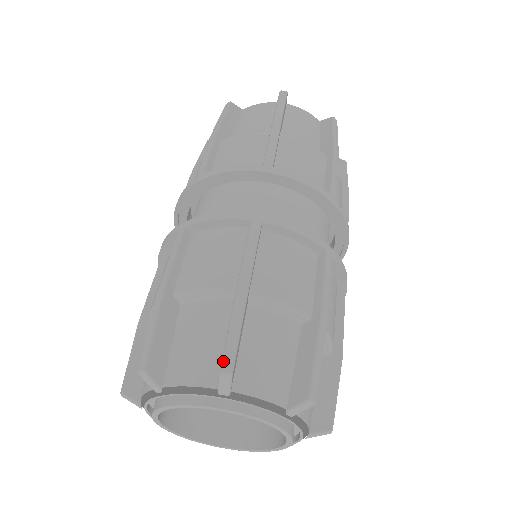
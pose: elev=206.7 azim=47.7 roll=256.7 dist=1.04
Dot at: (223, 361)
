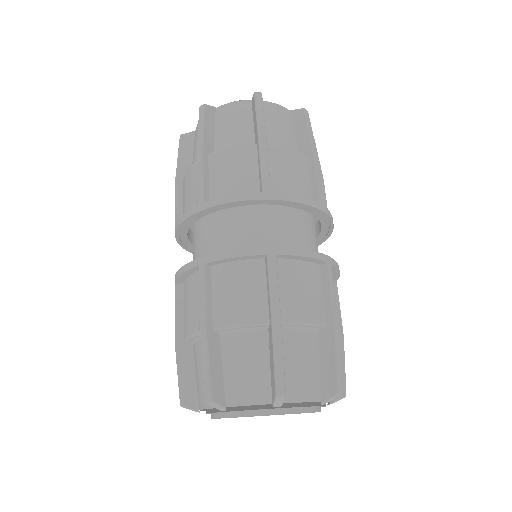
Dot at: (339, 386)
